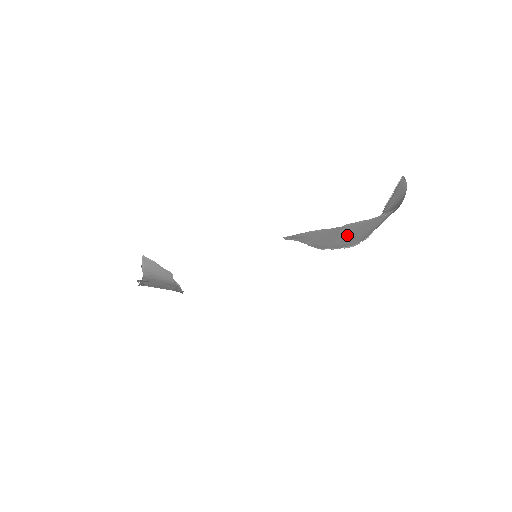
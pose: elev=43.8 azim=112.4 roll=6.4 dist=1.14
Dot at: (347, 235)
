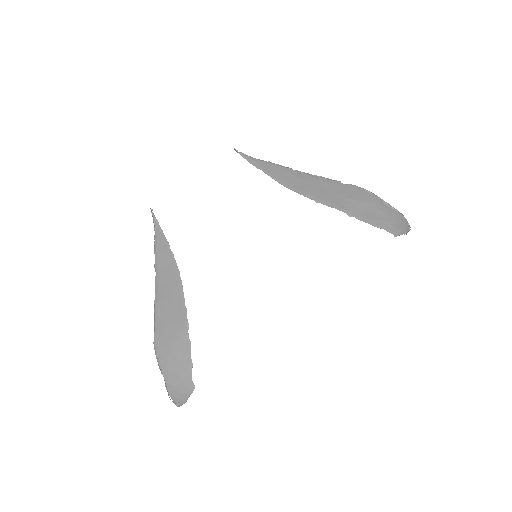
Dot at: (309, 185)
